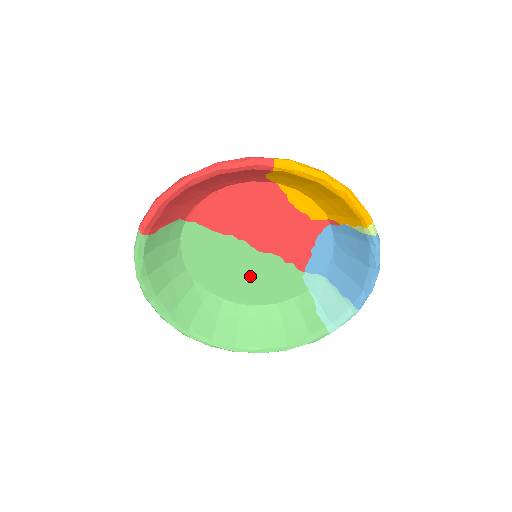
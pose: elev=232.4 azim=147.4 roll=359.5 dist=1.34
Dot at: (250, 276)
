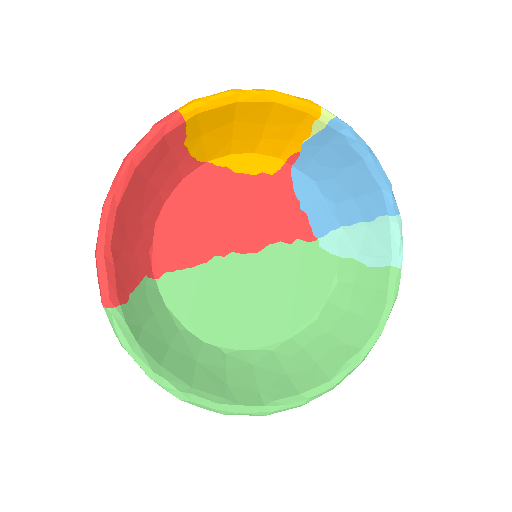
Dot at: (272, 291)
